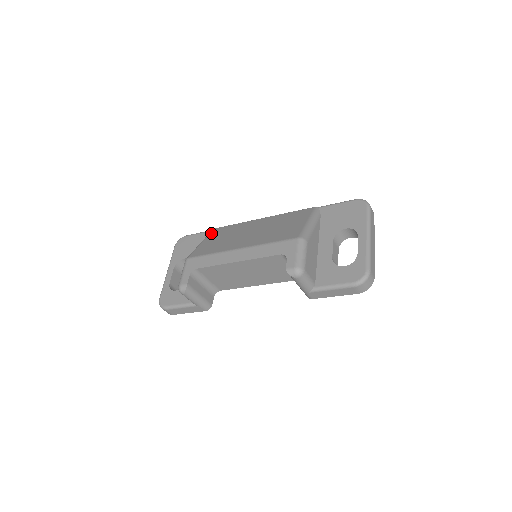
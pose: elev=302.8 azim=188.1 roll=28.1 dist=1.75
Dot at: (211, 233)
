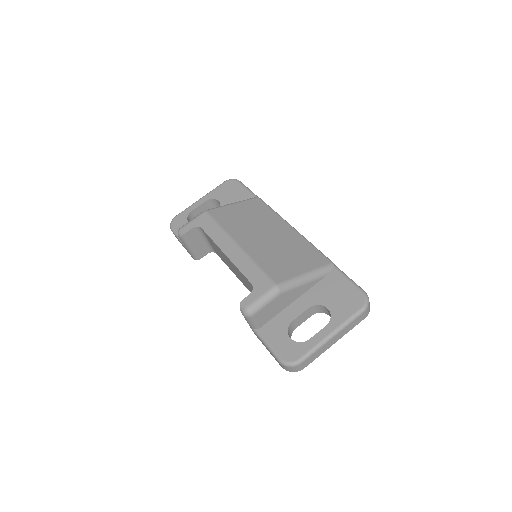
Dot at: (250, 201)
